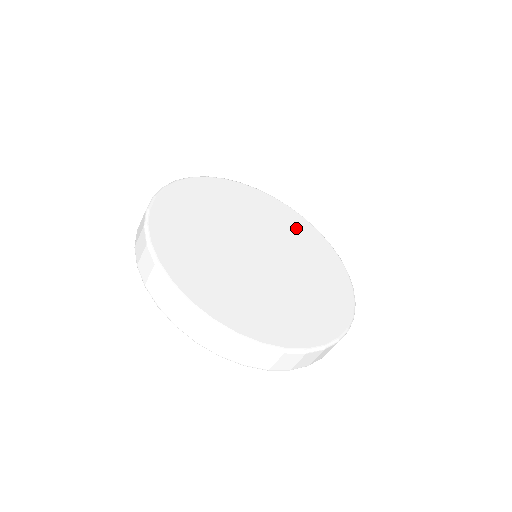
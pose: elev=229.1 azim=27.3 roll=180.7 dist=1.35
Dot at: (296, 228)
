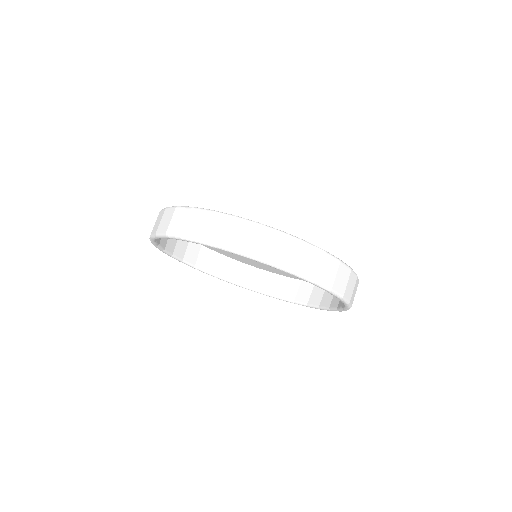
Dot at: (272, 268)
